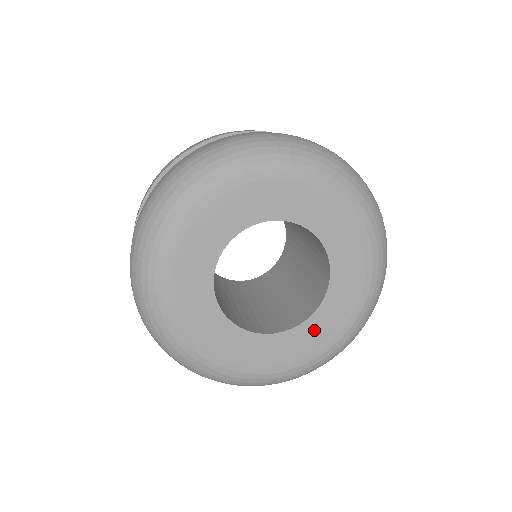
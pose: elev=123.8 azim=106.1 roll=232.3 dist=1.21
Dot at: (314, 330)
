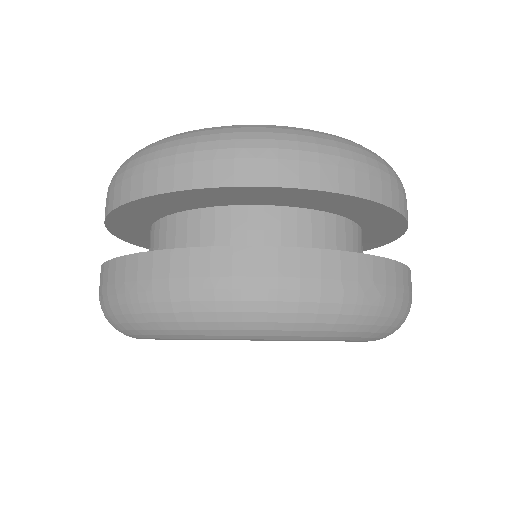
Dot at: occluded
